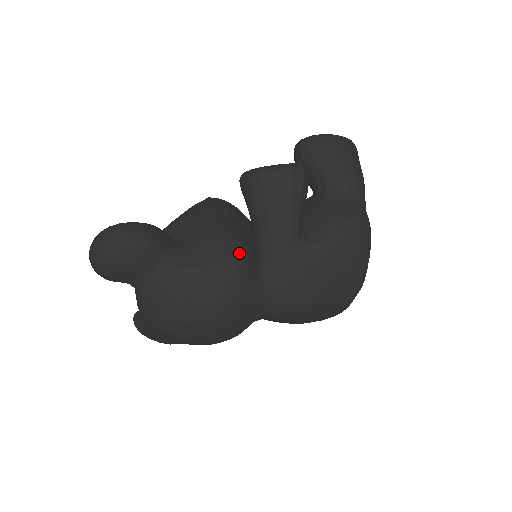
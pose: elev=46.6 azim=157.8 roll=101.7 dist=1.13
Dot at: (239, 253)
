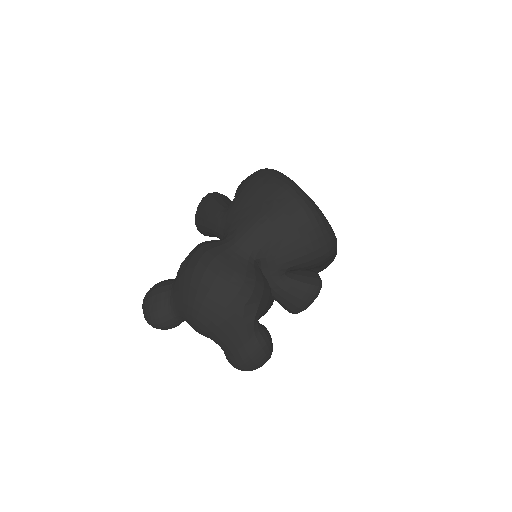
Dot at: occluded
